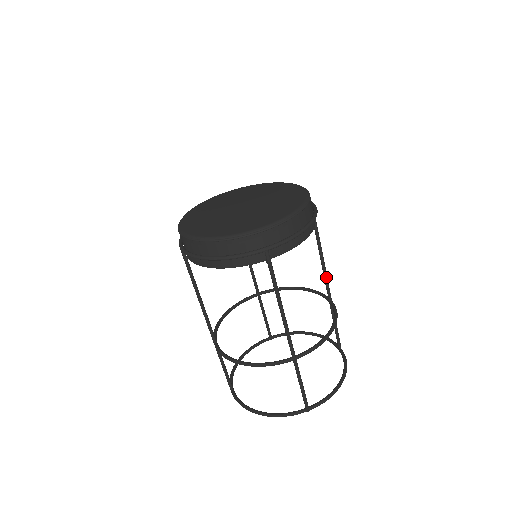
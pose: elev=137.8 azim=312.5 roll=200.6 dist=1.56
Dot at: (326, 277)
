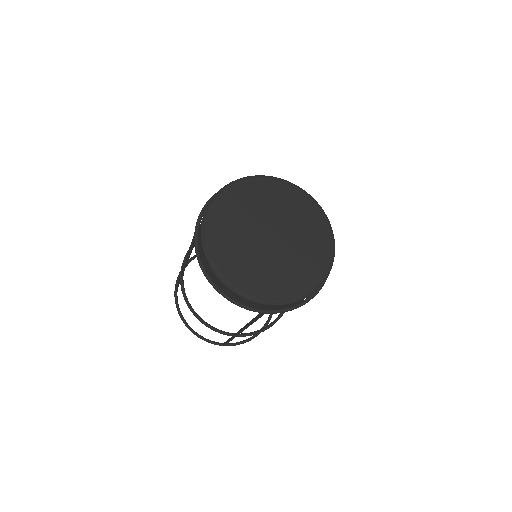
Dot at: occluded
